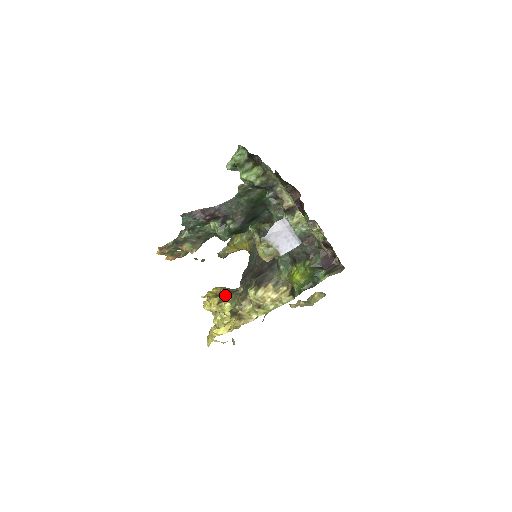
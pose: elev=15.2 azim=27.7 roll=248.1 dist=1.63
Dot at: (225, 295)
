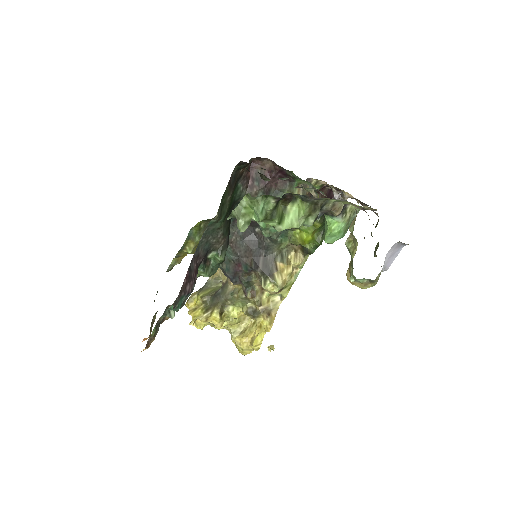
Dot at: (217, 303)
